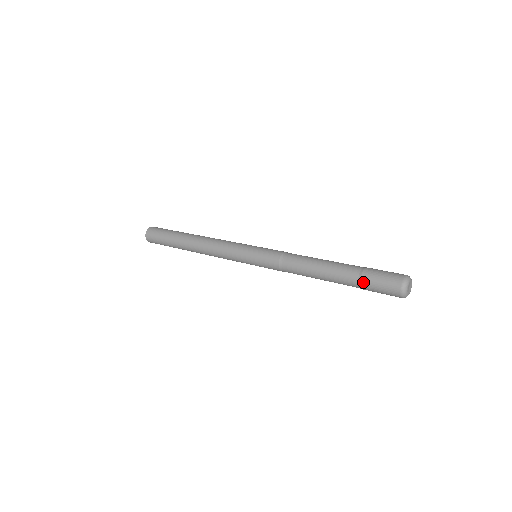
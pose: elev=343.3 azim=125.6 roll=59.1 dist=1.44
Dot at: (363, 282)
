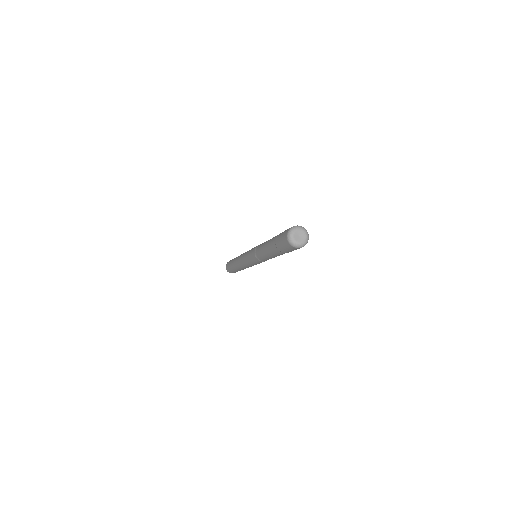
Dot at: (276, 241)
